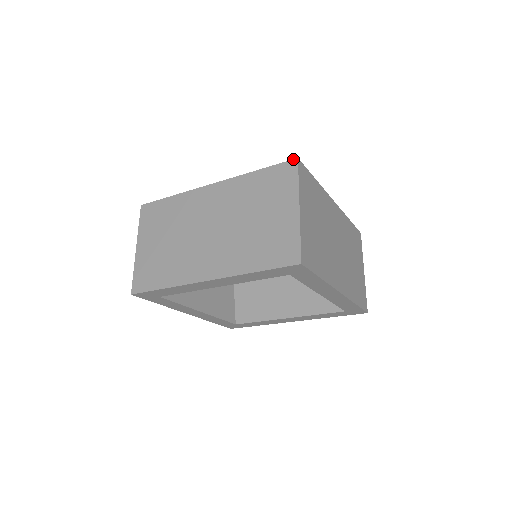
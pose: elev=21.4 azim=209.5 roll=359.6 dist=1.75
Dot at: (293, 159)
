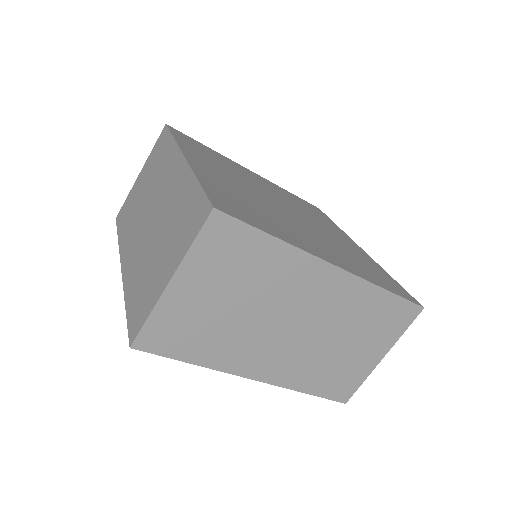
Dot at: (421, 306)
